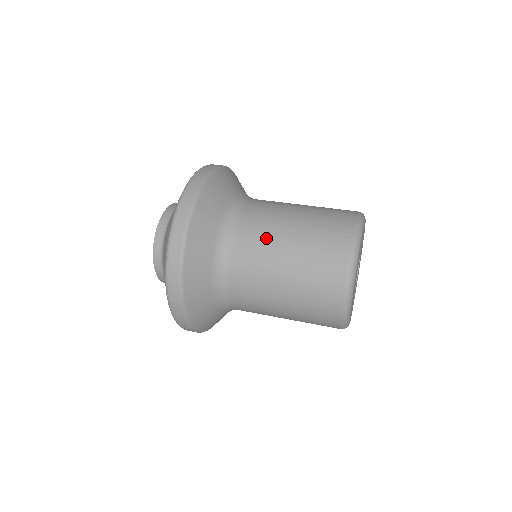
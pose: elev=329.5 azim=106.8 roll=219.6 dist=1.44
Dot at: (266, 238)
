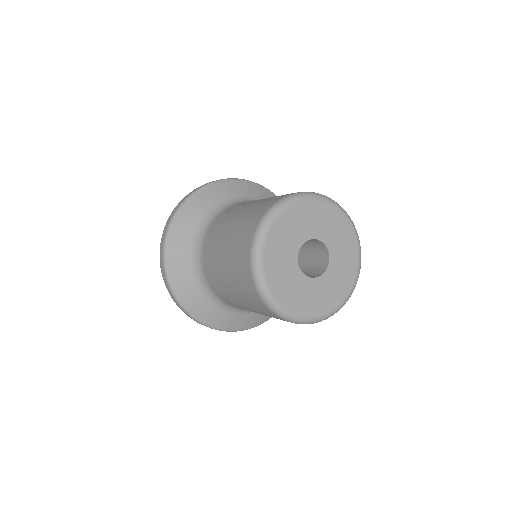
Dot at: (234, 210)
